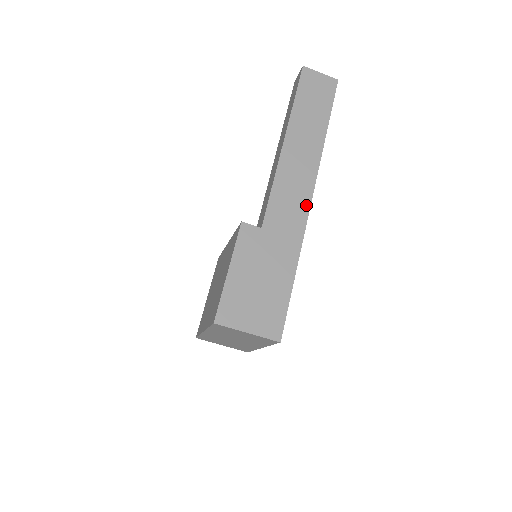
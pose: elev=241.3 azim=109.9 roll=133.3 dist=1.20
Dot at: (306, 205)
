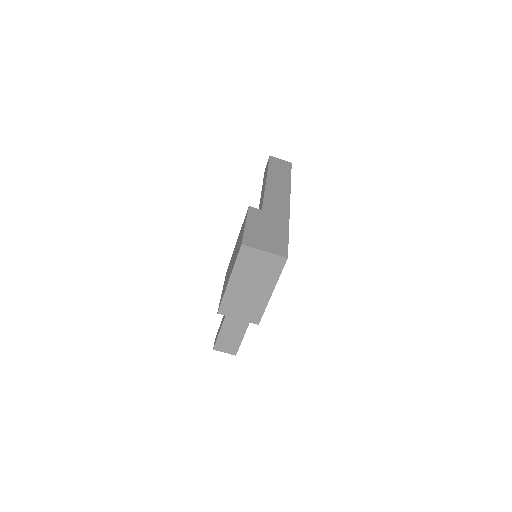
Dot at: (287, 205)
